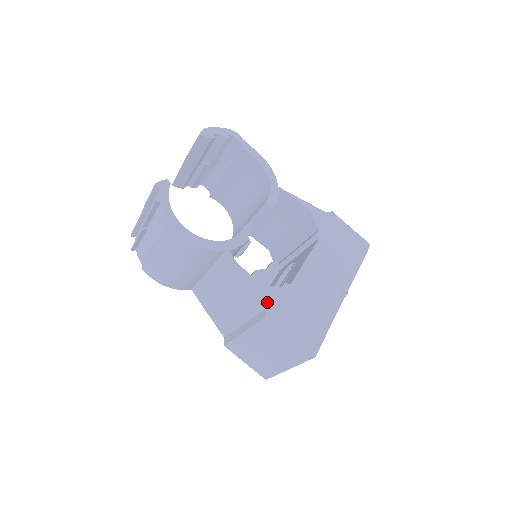
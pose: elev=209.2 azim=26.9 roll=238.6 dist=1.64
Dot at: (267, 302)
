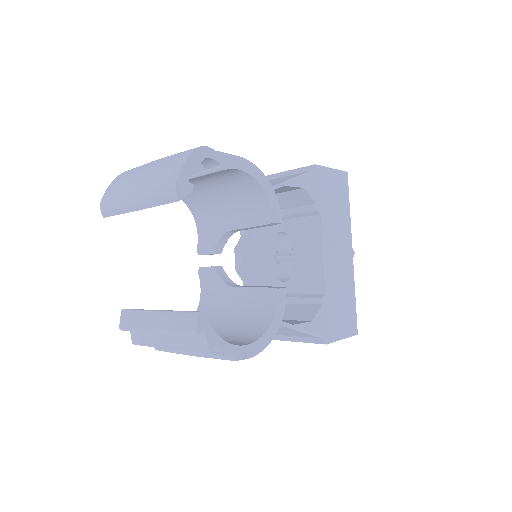
Dot at: (322, 332)
